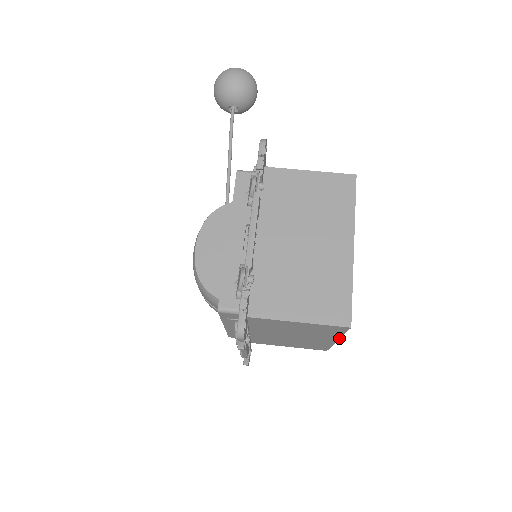
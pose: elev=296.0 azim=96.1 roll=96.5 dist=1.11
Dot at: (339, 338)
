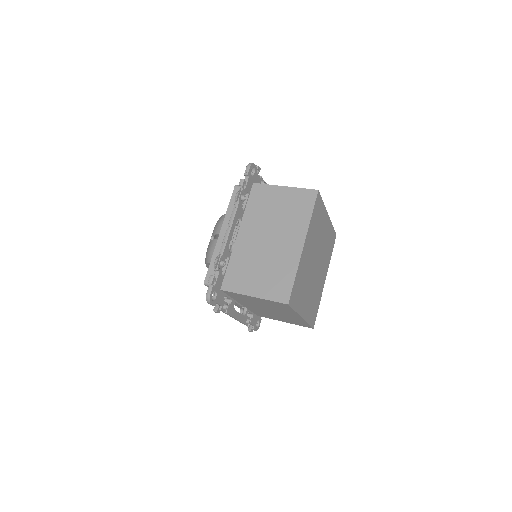
Dot at: (307, 232)
